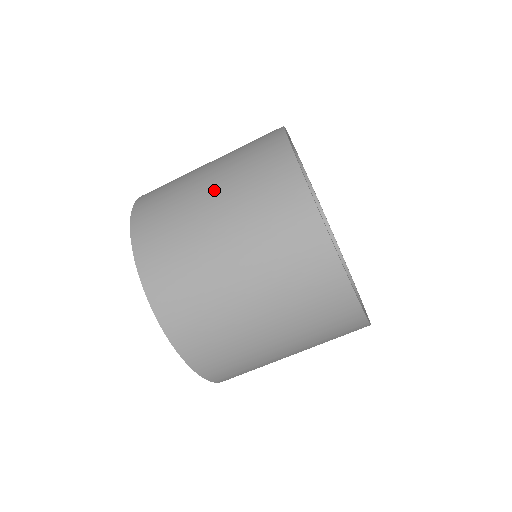
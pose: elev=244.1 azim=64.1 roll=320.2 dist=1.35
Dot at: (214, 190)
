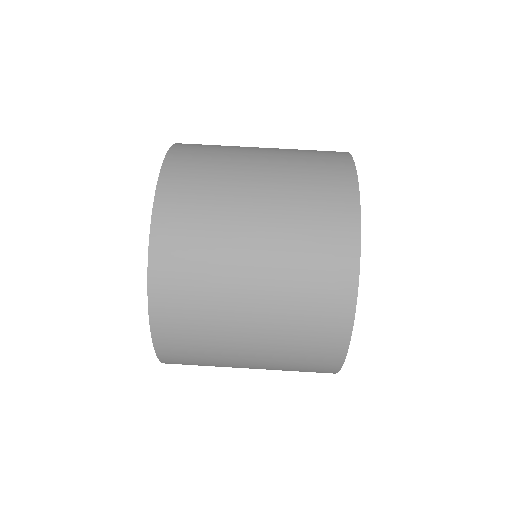
Dot at: occluded
